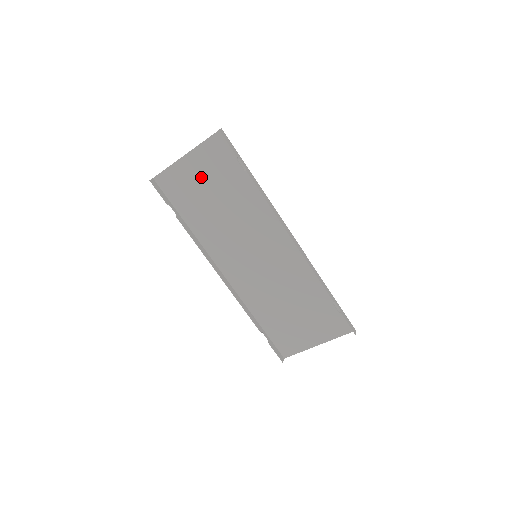
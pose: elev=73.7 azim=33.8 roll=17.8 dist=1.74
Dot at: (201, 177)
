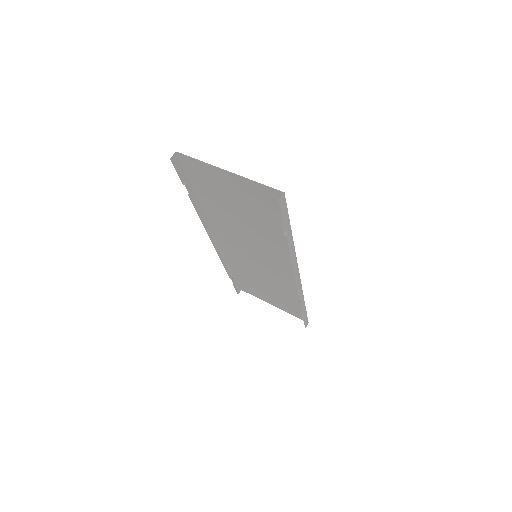
Dot at: (235, 193)
